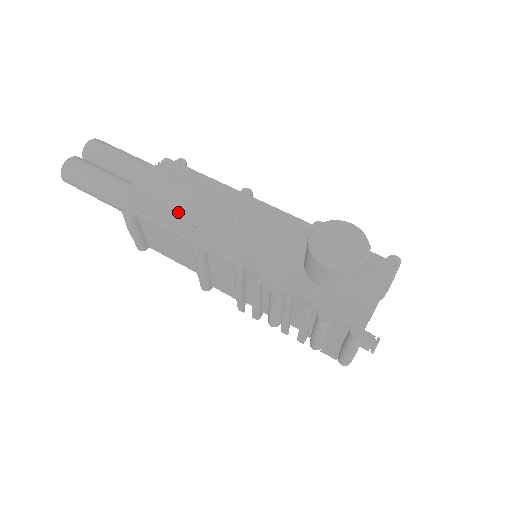
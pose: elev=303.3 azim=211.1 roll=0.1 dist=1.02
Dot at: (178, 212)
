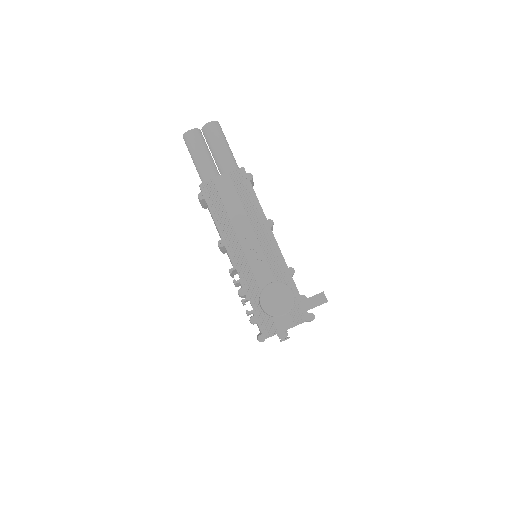
Dot at: (225, 212)
